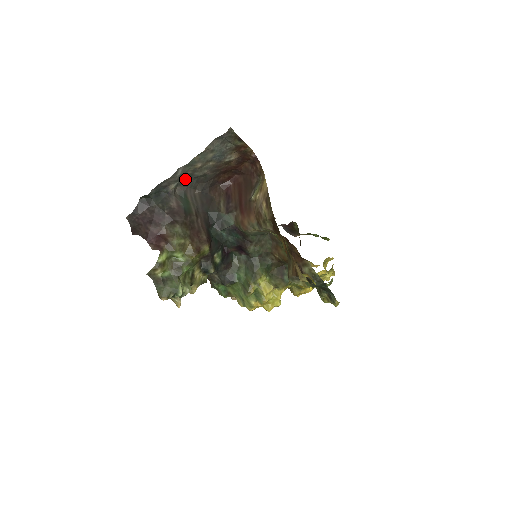
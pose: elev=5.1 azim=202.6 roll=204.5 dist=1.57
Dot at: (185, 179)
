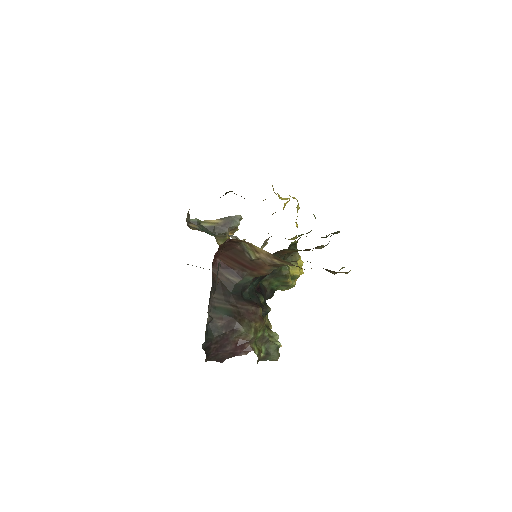
Dot at: occluded
